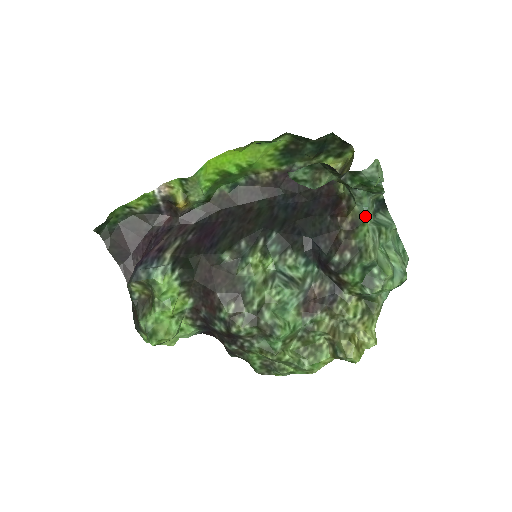
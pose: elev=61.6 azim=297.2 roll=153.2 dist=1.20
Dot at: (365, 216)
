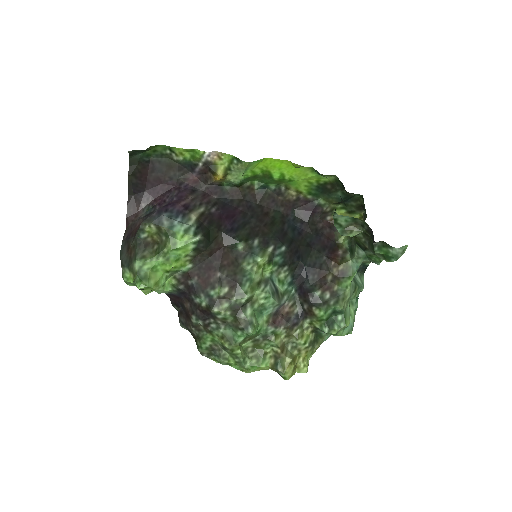
Dot at: (353, 272)
